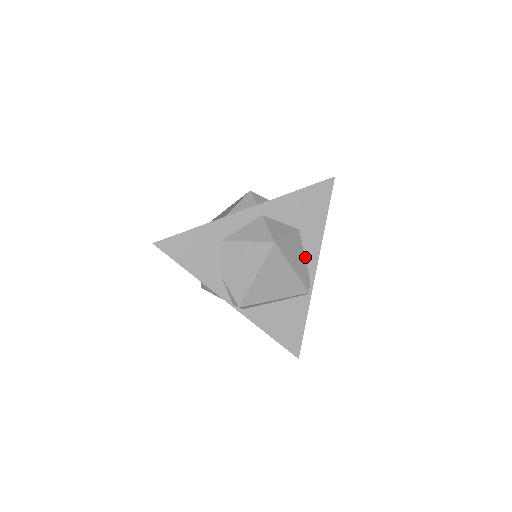
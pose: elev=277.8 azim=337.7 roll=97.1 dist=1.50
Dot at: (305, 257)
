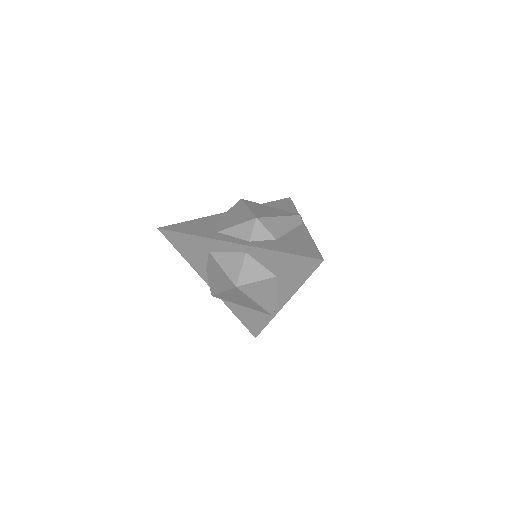
Dot at: (277, 294)
